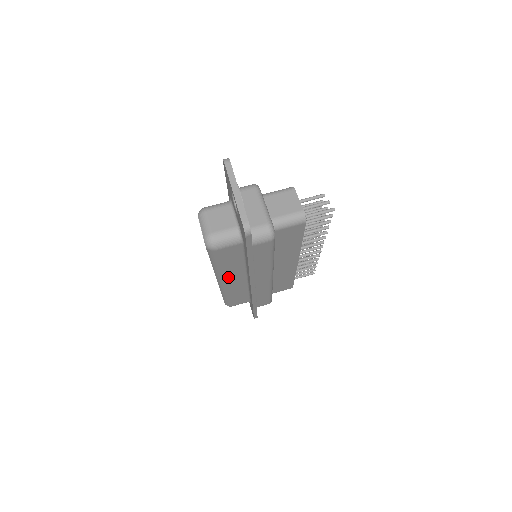
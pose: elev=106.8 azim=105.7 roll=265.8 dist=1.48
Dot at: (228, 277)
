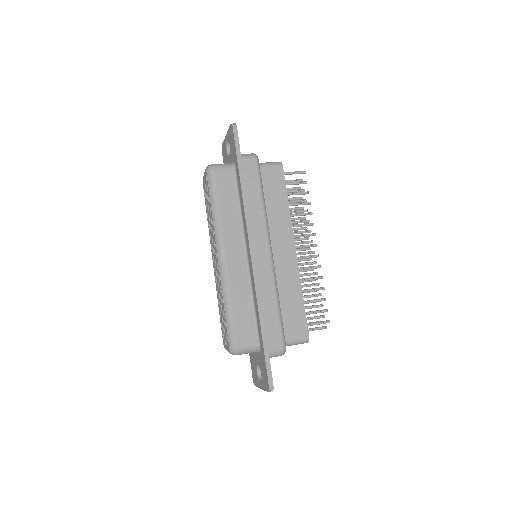
Dot at: (227, 239)
